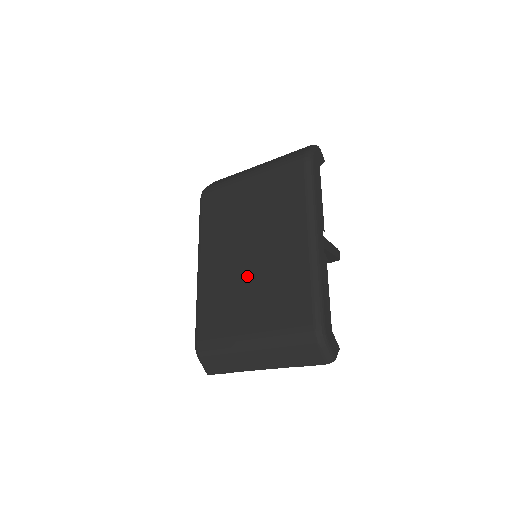
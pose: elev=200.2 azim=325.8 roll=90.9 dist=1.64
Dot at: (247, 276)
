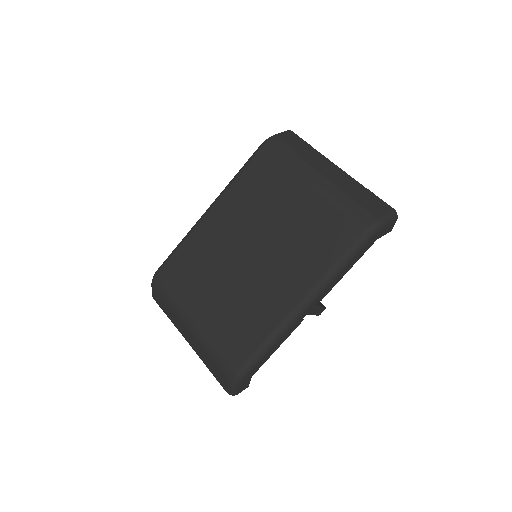
Dot at: (232, 270)
